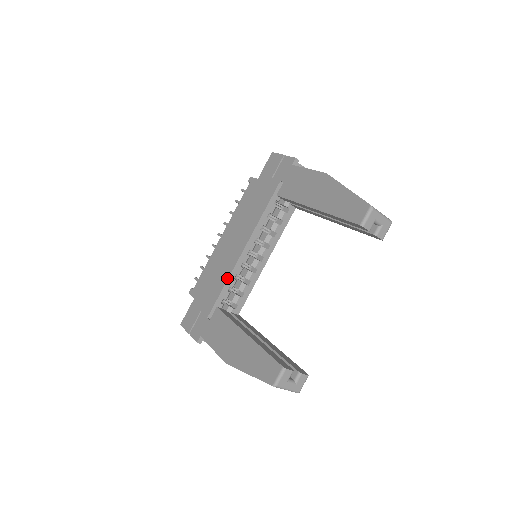
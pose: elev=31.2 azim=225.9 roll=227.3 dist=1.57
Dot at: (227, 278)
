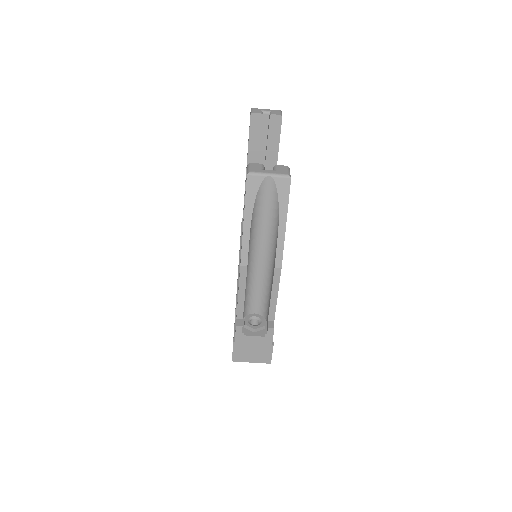
Dot at: occluded
